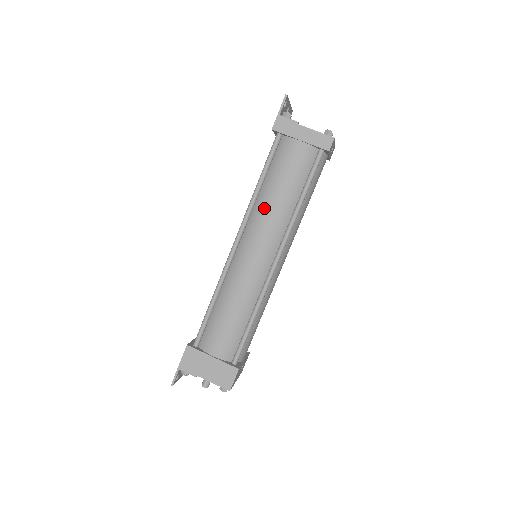
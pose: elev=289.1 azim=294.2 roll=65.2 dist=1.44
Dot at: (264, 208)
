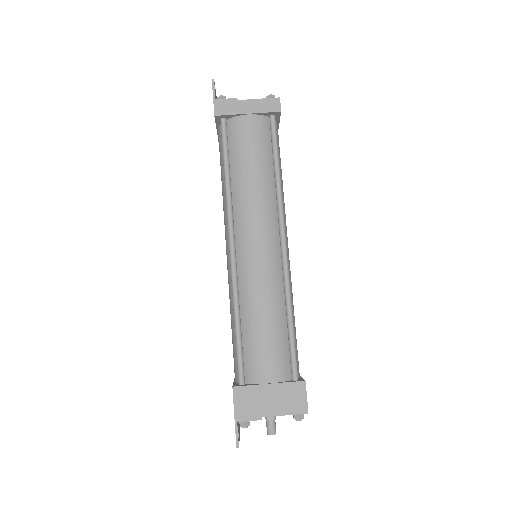
Dot at: (244, 194)
